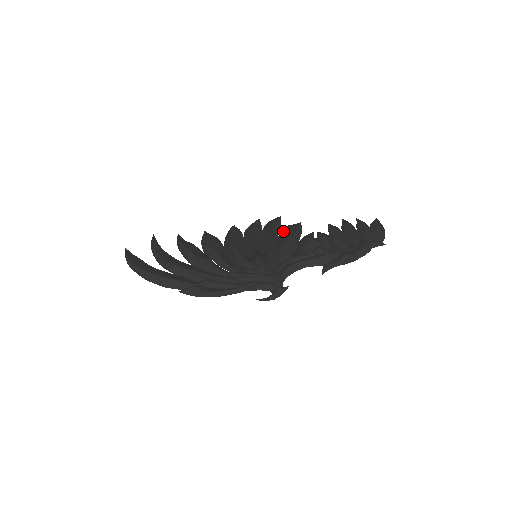
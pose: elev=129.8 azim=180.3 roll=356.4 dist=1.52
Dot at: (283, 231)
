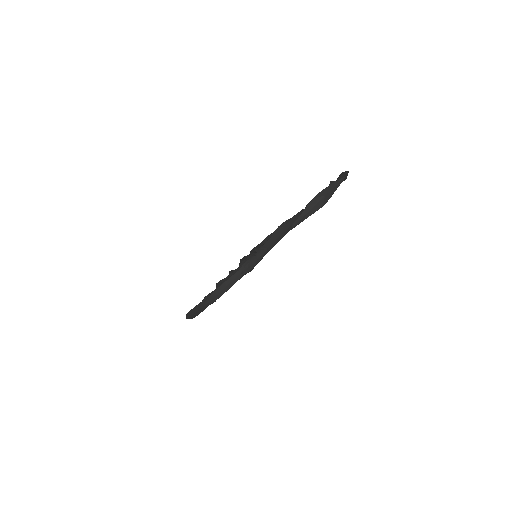
Dot at: occluded
